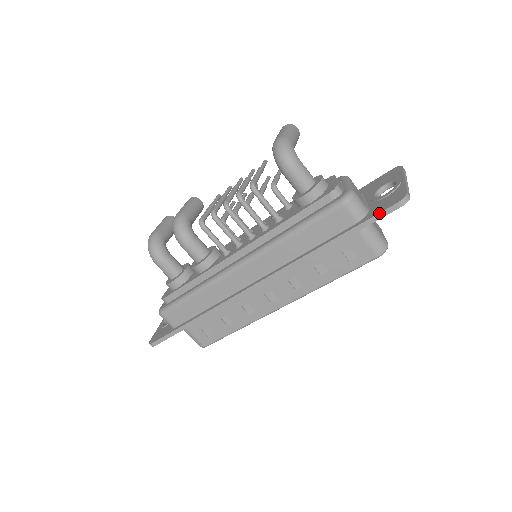
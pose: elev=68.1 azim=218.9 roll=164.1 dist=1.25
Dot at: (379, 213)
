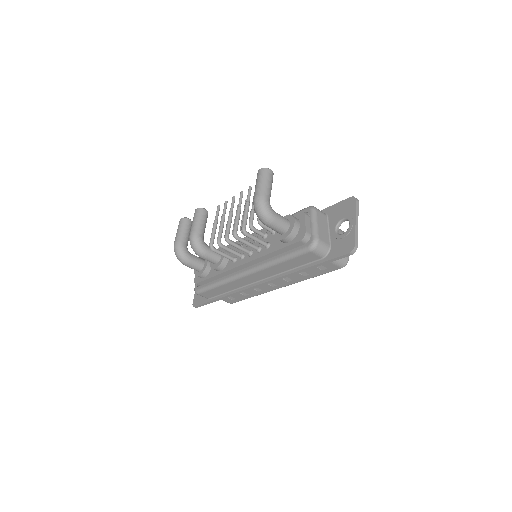
Dot at: (336, 257)
